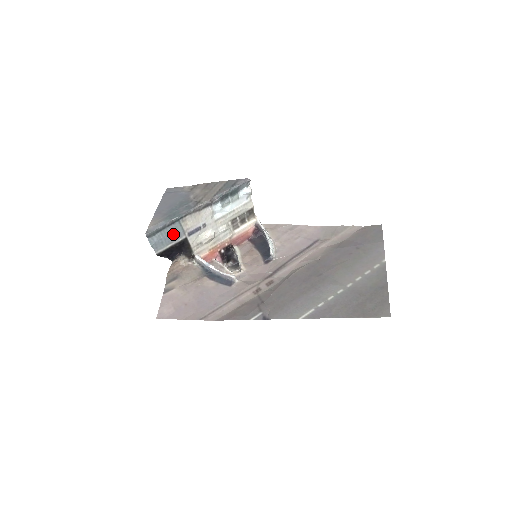
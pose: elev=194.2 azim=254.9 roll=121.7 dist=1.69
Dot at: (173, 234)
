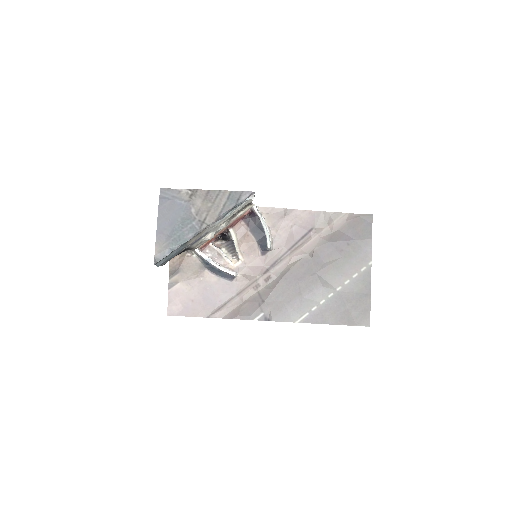
Dot at: (178, 251)
